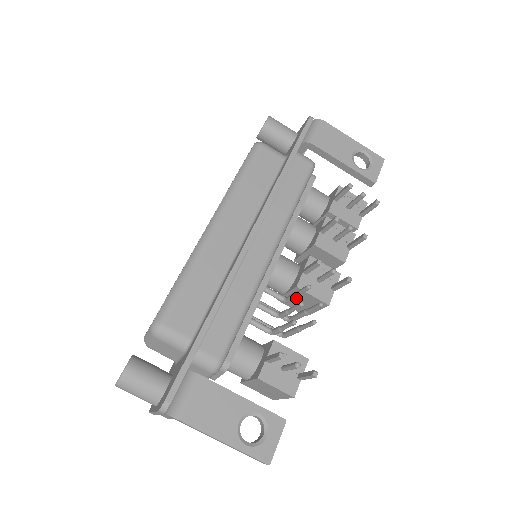
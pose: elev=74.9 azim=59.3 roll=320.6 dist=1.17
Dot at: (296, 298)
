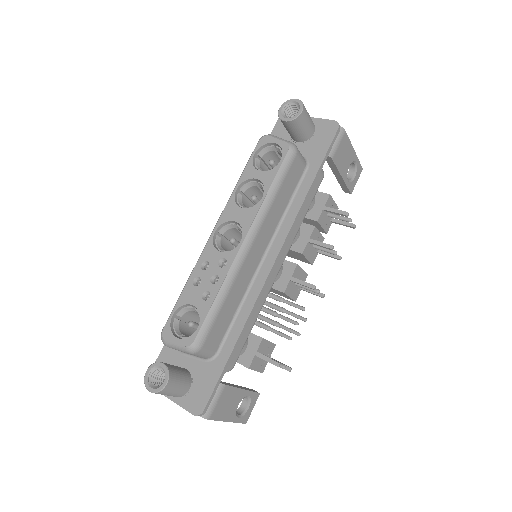
Dot at: (271, 289)
